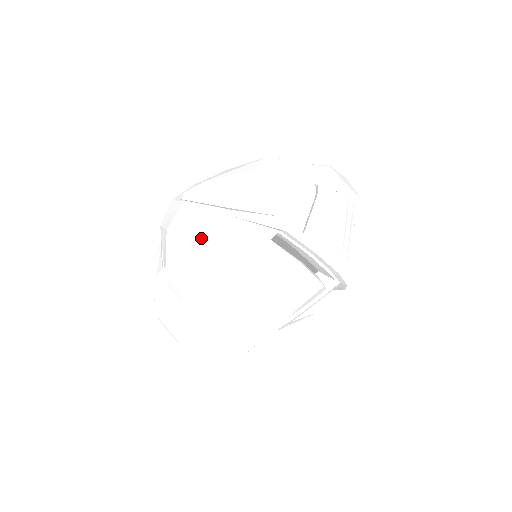
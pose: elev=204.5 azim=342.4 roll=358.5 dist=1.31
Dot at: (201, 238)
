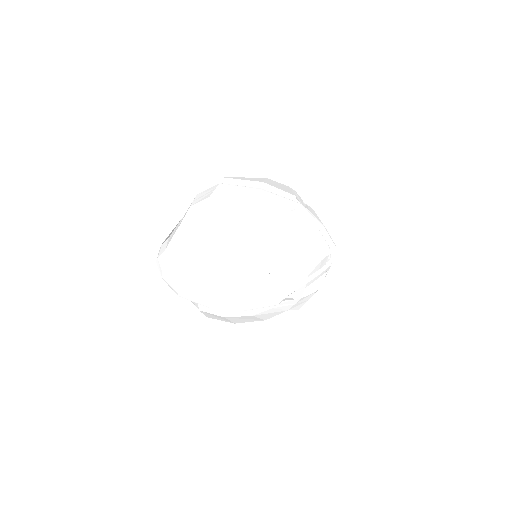
Dot at: (244, 200)
